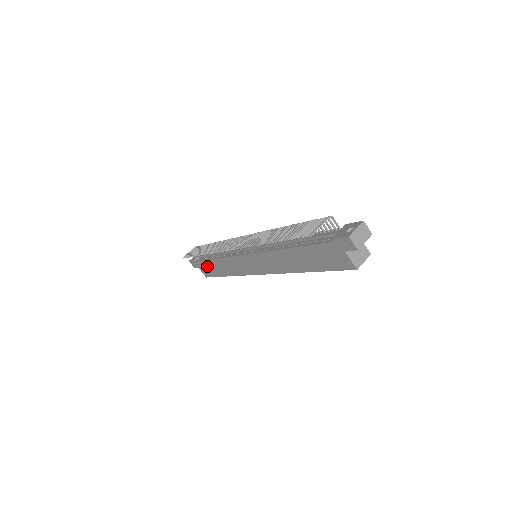
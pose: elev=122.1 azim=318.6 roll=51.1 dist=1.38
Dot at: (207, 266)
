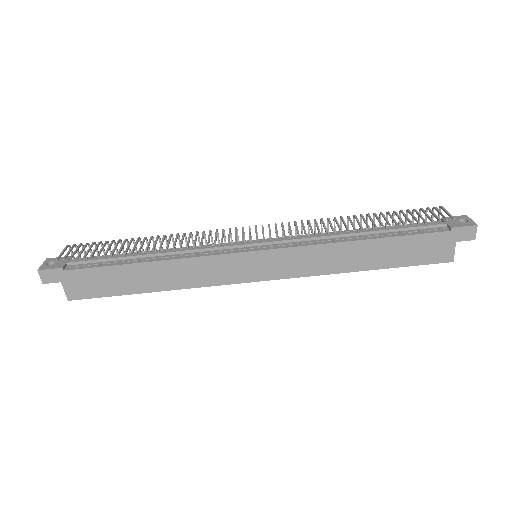
Dot at: (103, 277)
